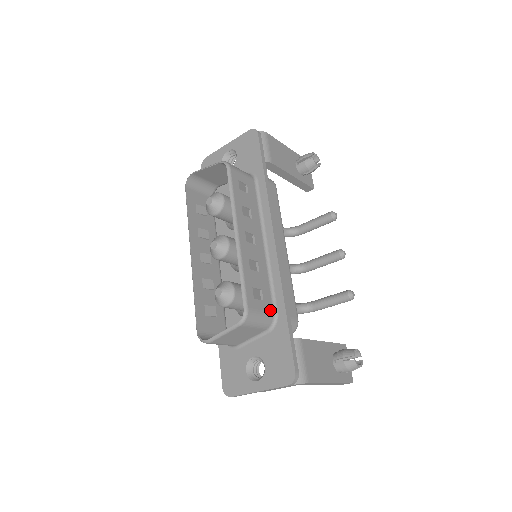
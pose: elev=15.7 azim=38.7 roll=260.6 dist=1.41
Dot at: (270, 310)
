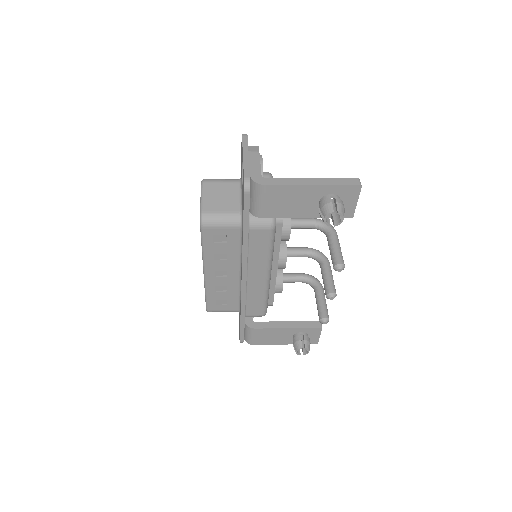
Dot at: (234, 309)
